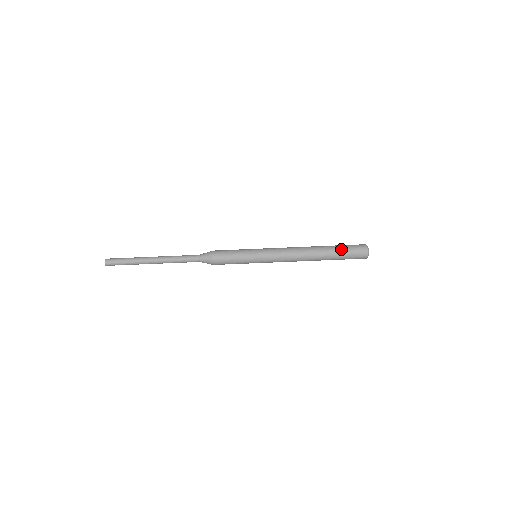
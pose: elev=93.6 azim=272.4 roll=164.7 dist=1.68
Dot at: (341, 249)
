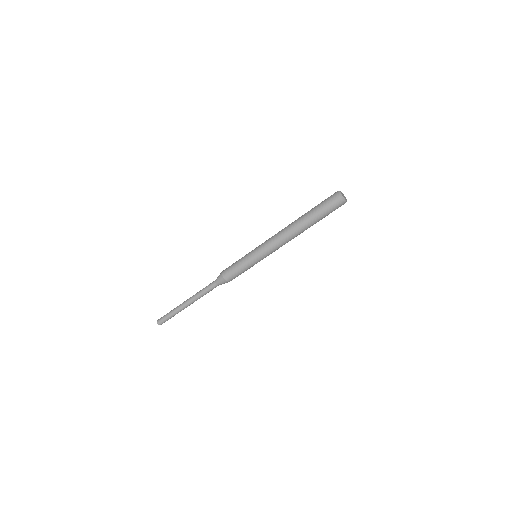
Dot at: (317, 209)
